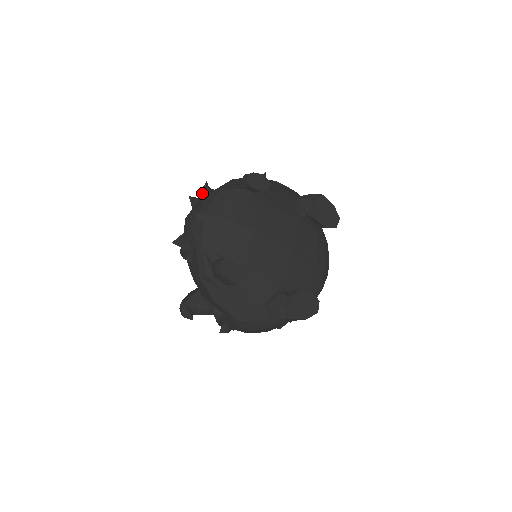
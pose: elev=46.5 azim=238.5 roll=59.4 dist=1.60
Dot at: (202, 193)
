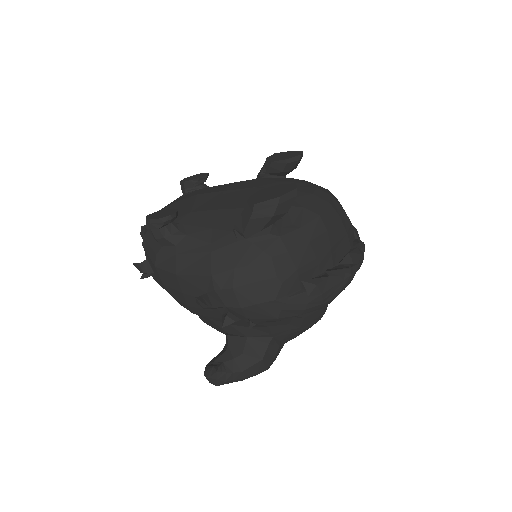
Dot at: occluded
